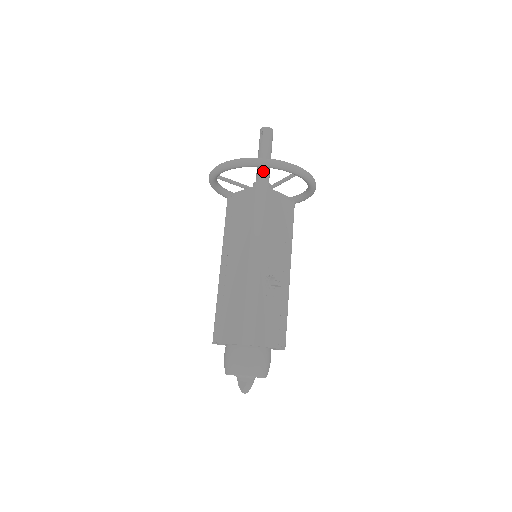
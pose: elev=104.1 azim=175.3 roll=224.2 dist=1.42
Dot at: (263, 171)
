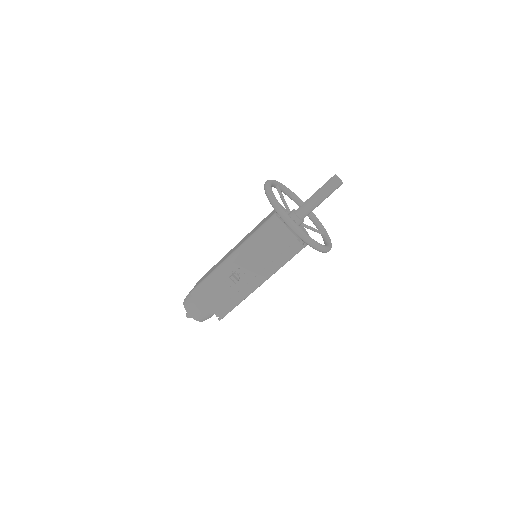
Dot at: (303, 207)
